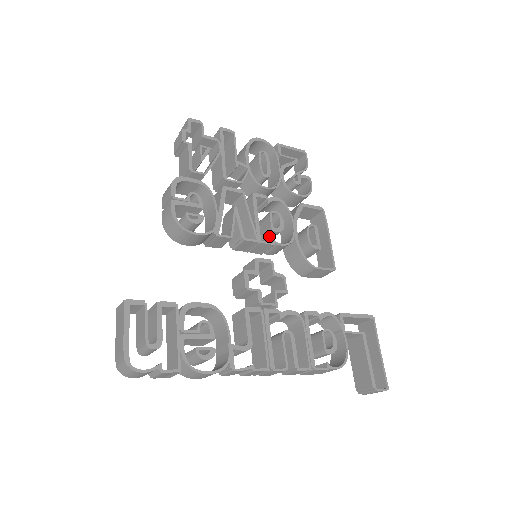
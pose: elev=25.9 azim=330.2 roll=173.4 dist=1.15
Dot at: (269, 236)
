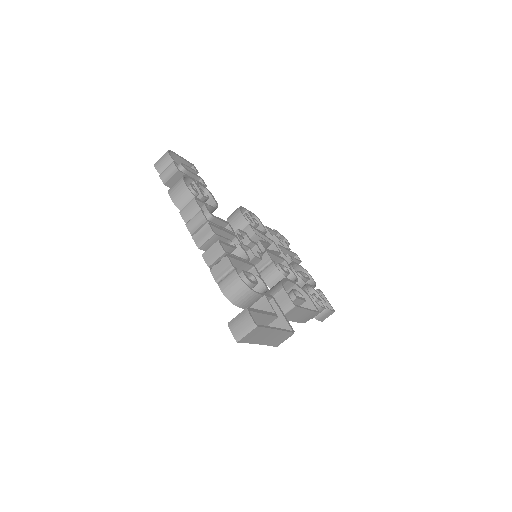
Dot at: occluded
